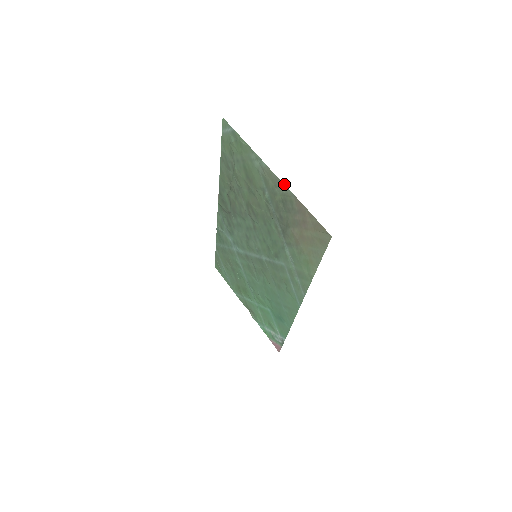
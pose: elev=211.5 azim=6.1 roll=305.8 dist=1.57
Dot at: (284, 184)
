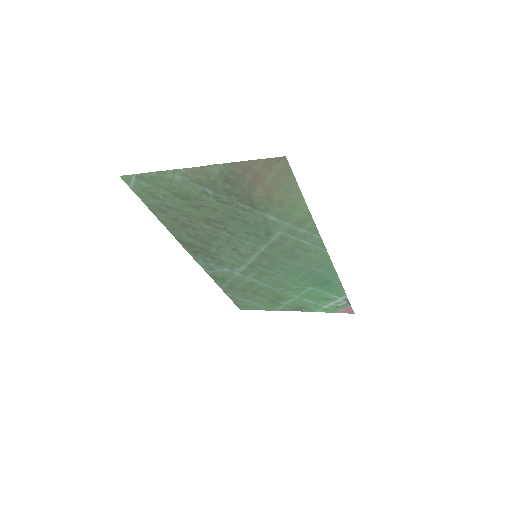
Dot at: (212, 165)
